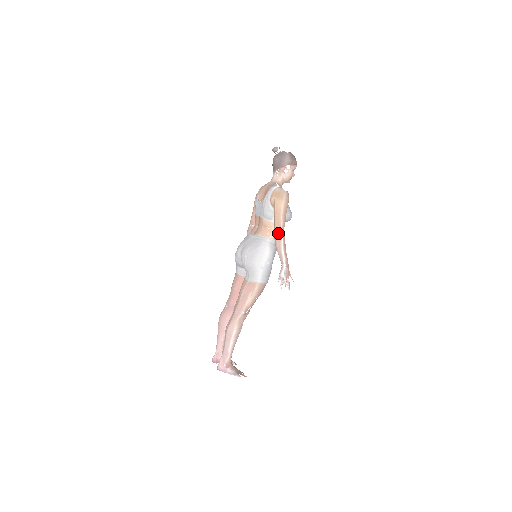
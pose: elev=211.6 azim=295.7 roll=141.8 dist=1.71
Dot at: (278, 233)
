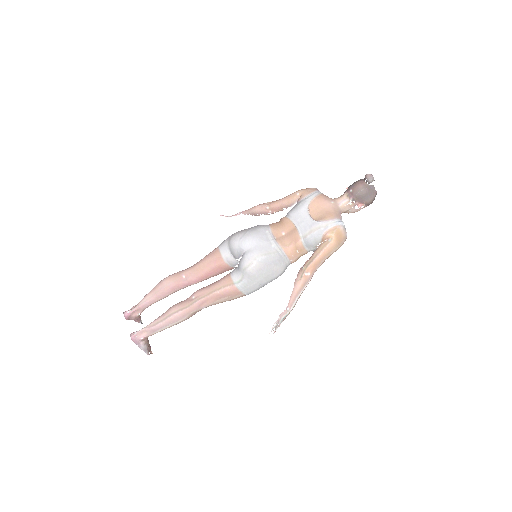
Dot at: (308, 275)
